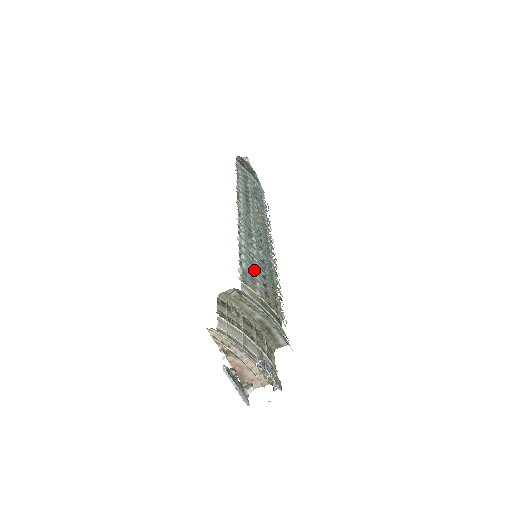
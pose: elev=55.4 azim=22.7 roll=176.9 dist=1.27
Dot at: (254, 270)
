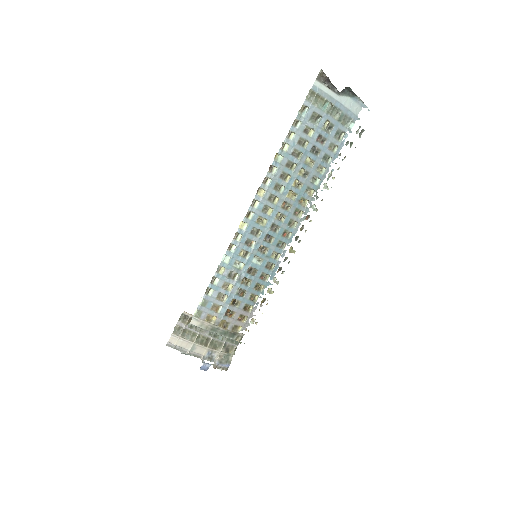
Dot at: (225, 292)
